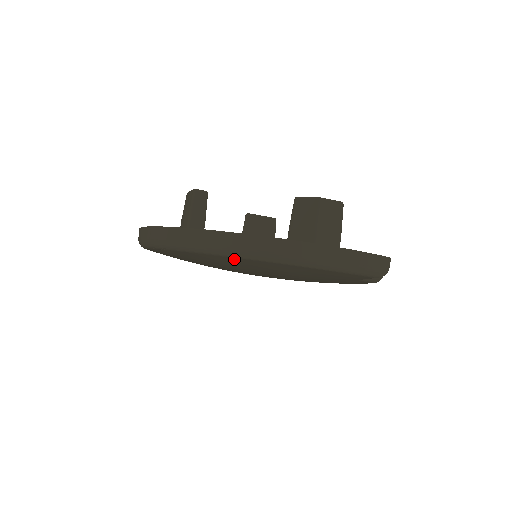
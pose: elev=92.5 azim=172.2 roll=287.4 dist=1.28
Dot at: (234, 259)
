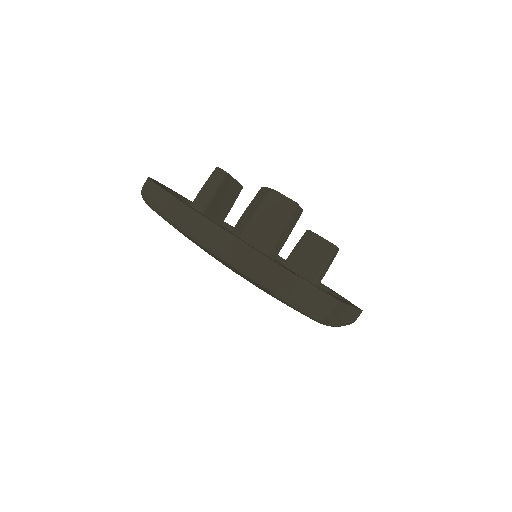
Dot at: occluded
